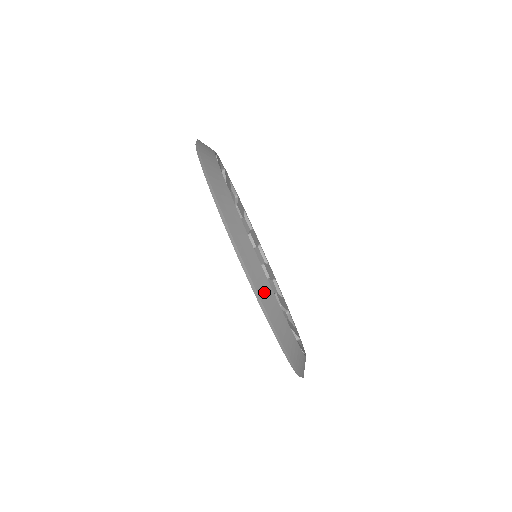
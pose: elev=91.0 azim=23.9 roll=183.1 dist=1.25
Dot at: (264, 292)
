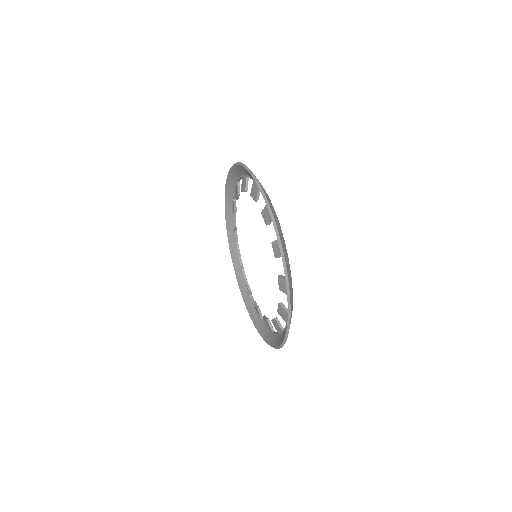
Dot at: (291, 295)
